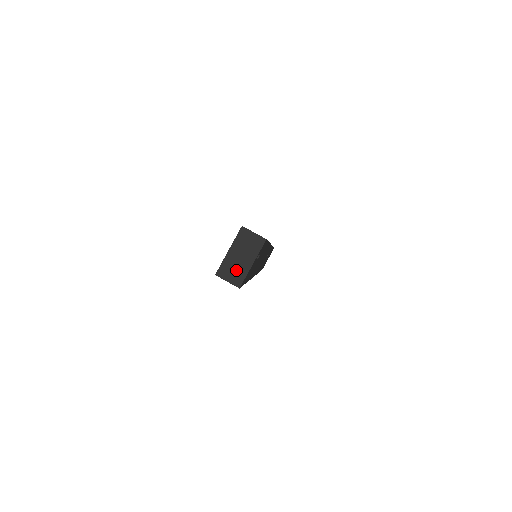
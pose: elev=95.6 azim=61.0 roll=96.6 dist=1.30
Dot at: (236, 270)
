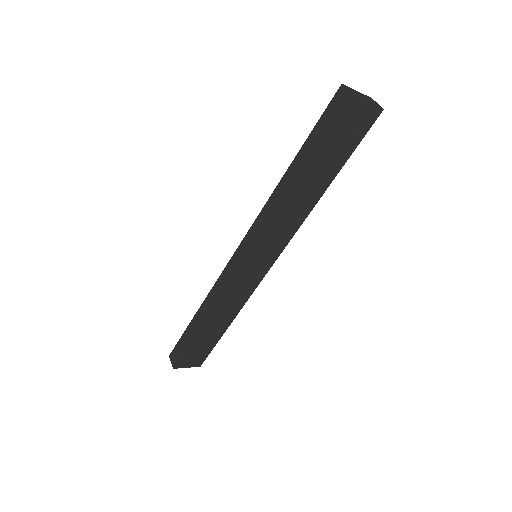
Dot at: (357, 94)
